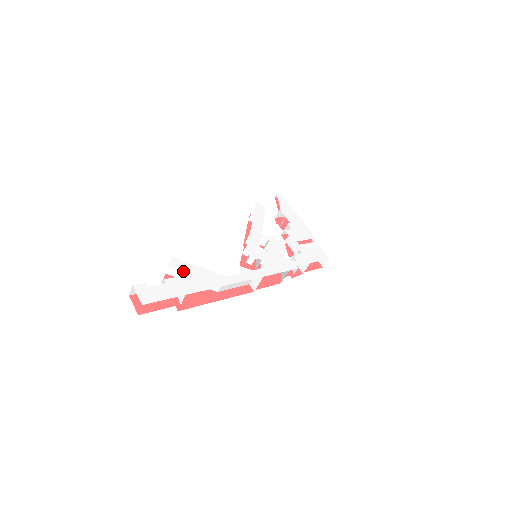
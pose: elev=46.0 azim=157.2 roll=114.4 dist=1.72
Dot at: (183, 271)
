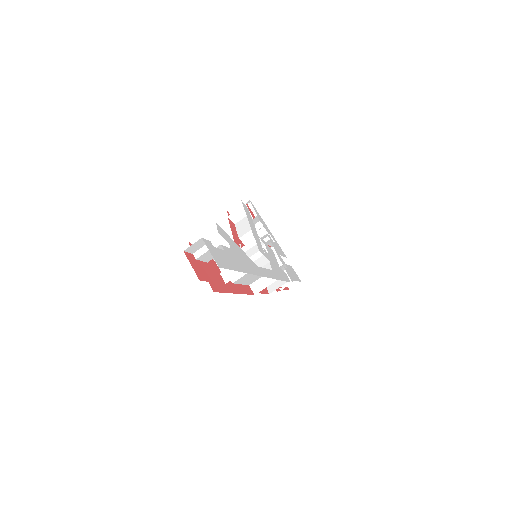
Dot at: (230, 243)
